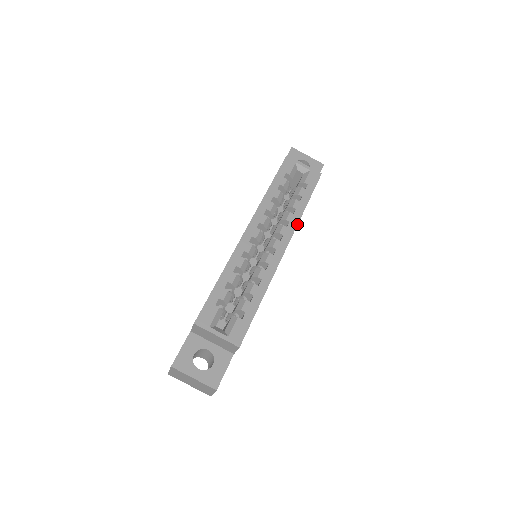
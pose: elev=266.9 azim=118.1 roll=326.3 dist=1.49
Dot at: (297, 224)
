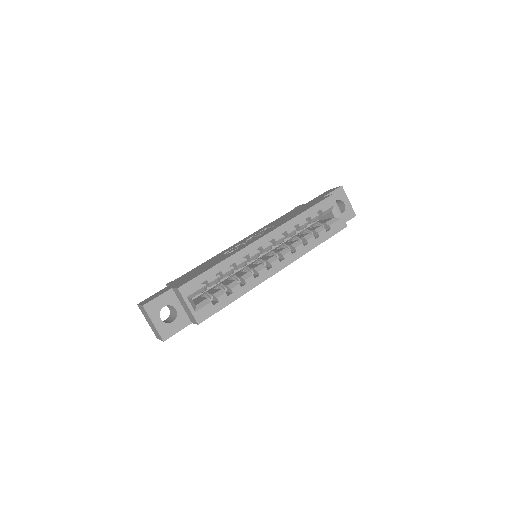
Dot at: (301, 256)
